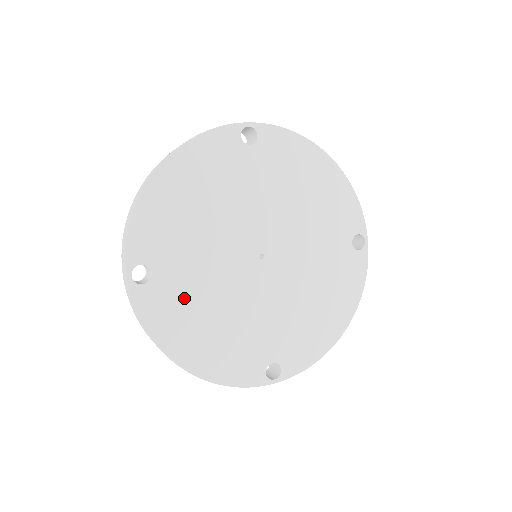
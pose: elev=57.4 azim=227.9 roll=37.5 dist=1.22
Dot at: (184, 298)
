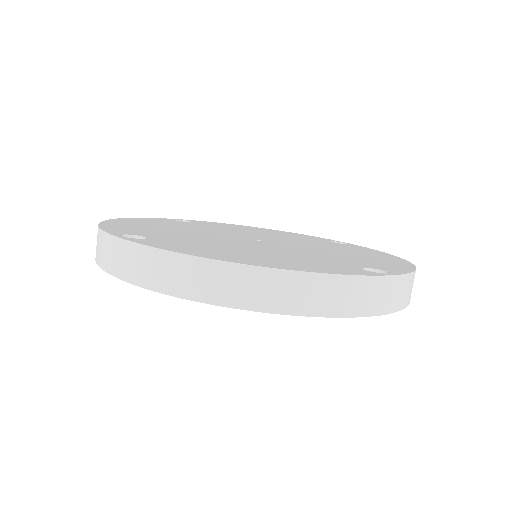
Dot at: (199, 245)
